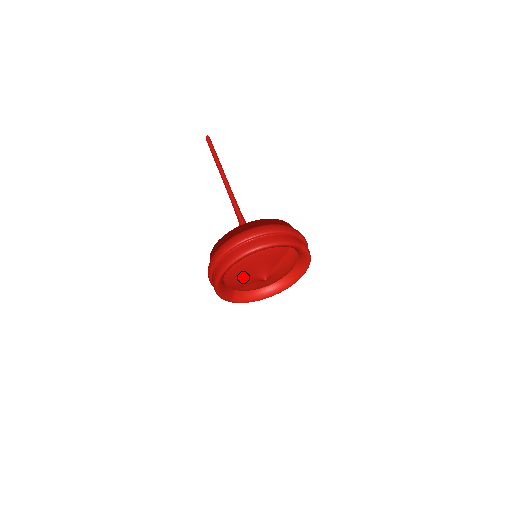
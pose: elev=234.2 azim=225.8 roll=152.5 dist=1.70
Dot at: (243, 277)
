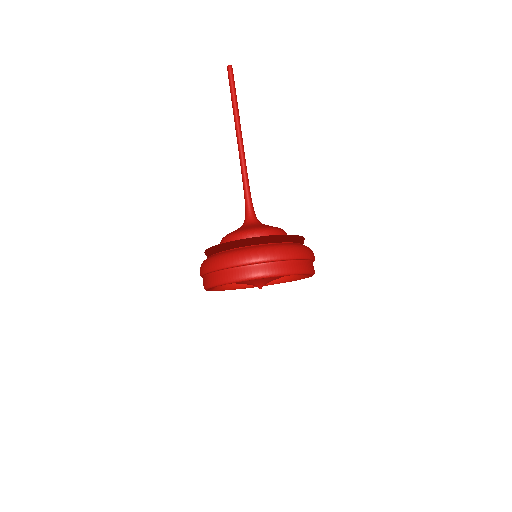
Dot at: occluded
